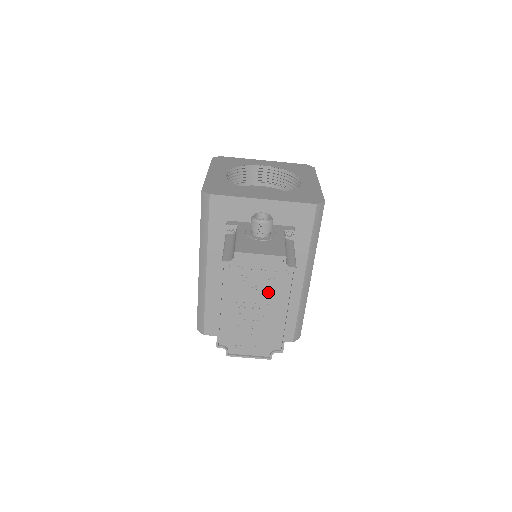
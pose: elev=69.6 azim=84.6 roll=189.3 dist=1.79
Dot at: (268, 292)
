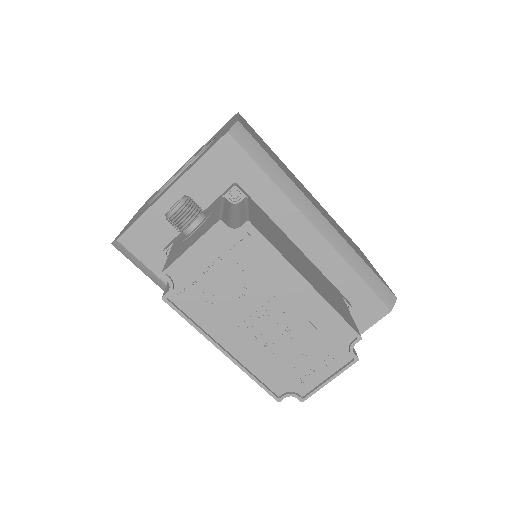
Dot at: (255, 283)
